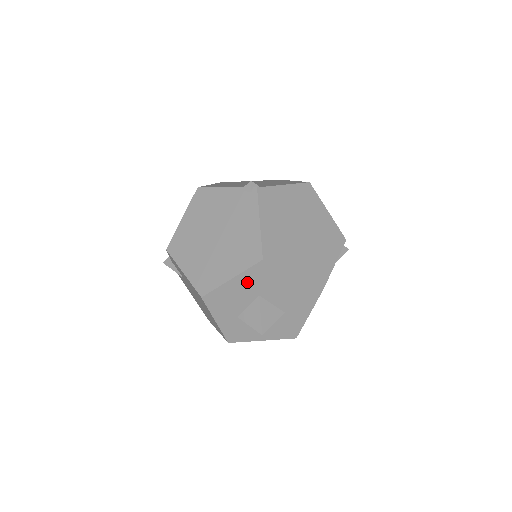
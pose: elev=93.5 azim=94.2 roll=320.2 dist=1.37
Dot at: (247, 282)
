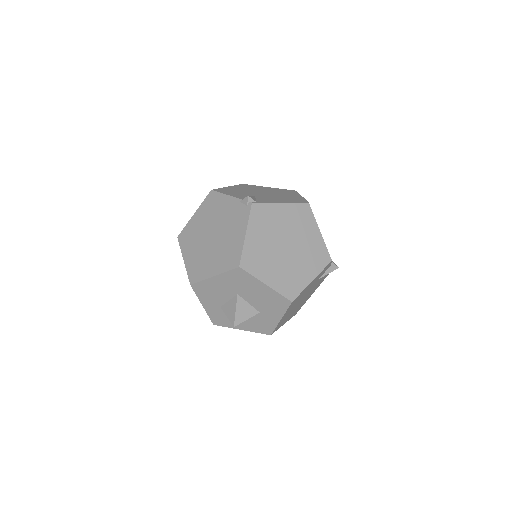
Dot at: (227, 281)
